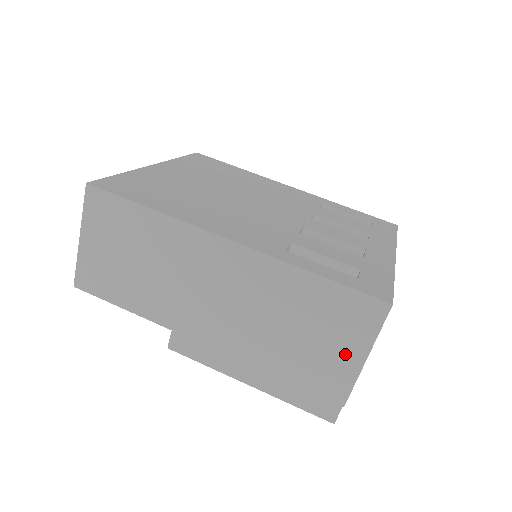
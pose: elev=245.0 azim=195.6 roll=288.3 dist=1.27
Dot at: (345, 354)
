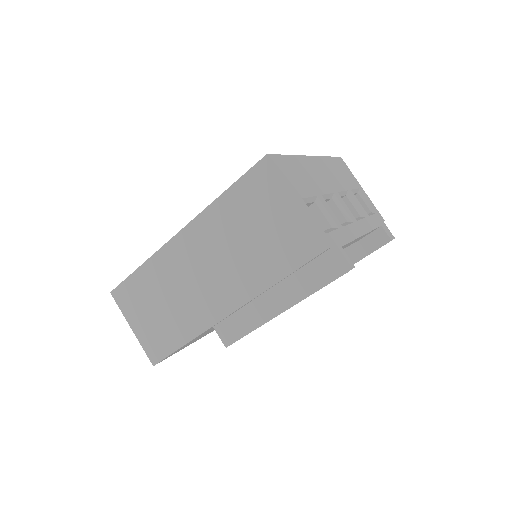
Dot at: (286, 214)
